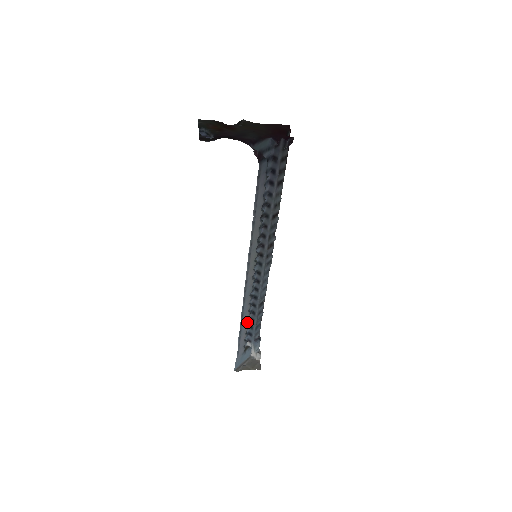
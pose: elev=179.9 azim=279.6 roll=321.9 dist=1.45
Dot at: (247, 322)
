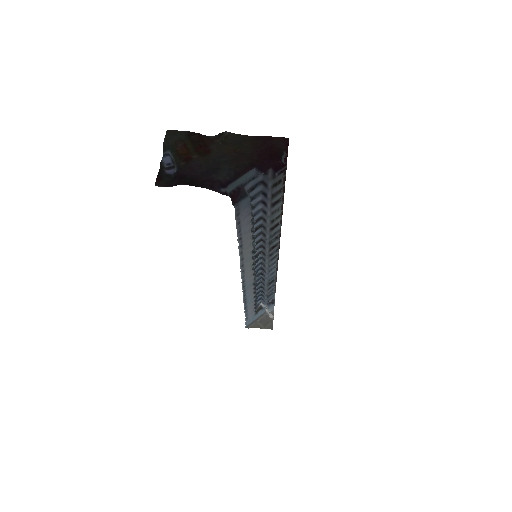
Dot at: (254, 299)
